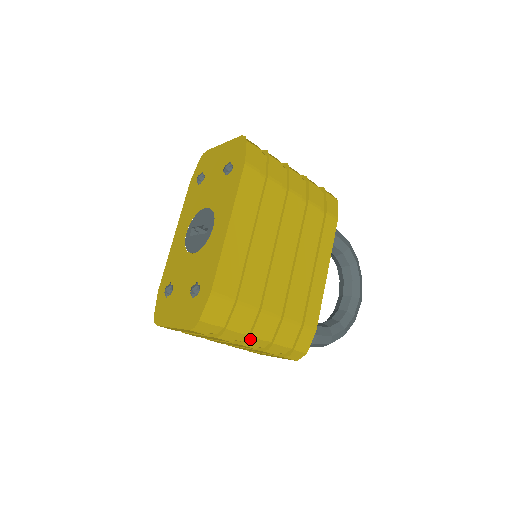
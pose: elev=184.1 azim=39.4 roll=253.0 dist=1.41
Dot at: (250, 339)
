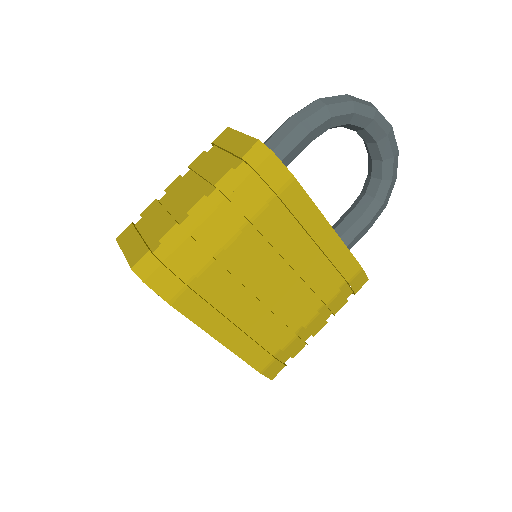
Dot at: (315, 334)
